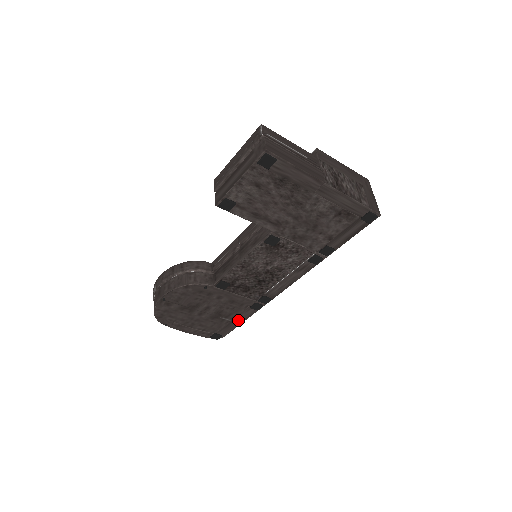
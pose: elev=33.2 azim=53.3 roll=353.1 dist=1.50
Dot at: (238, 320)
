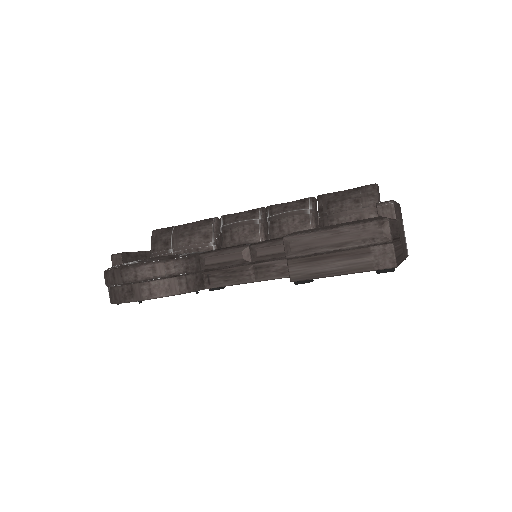
Dot at: occluded
